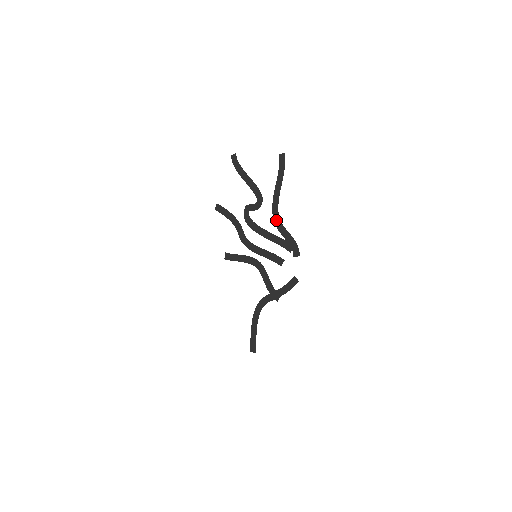
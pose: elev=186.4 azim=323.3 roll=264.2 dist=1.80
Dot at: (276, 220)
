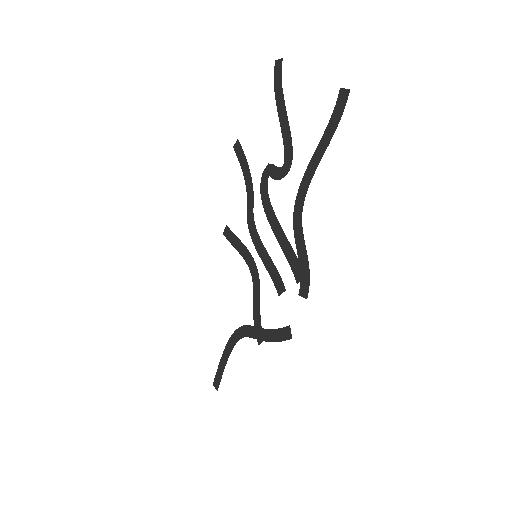
Dot at: (296, 214)
